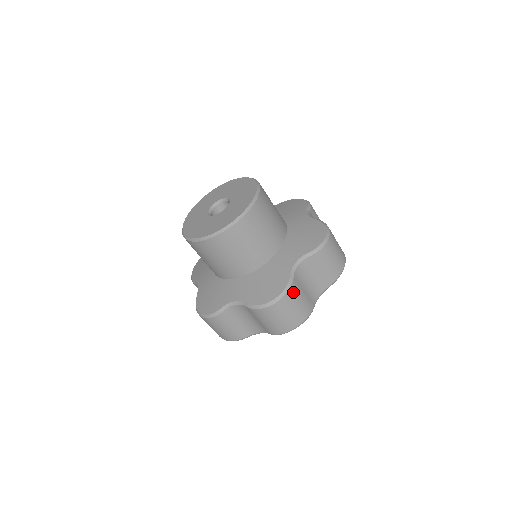
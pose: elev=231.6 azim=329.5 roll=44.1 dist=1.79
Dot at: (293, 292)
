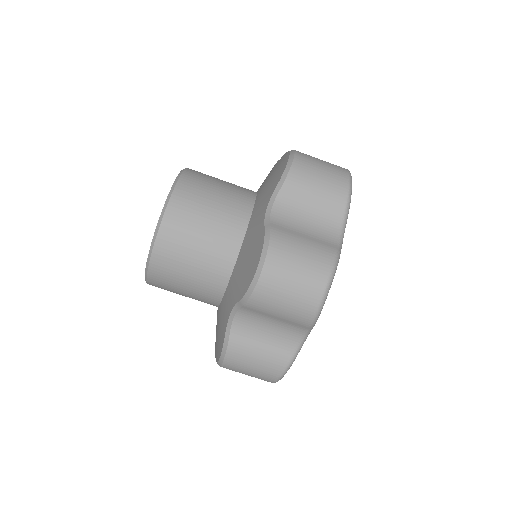
Dot at: (280, 242)
